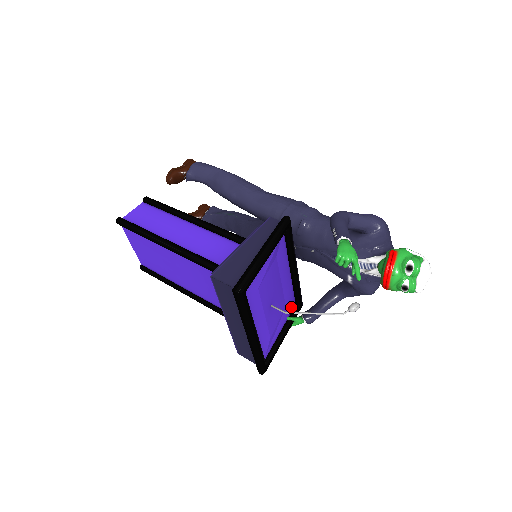
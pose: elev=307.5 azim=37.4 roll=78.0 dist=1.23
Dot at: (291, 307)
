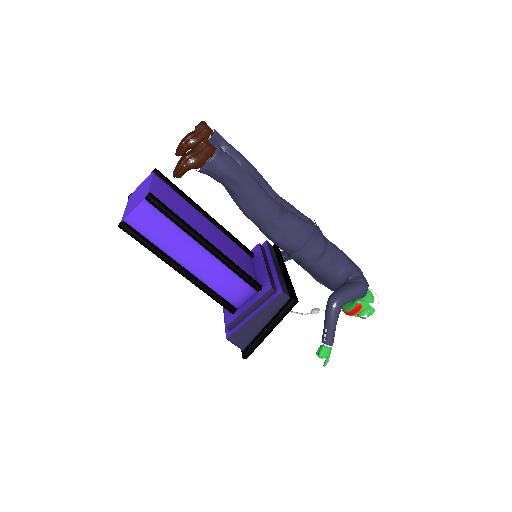
Dot at: occluded
